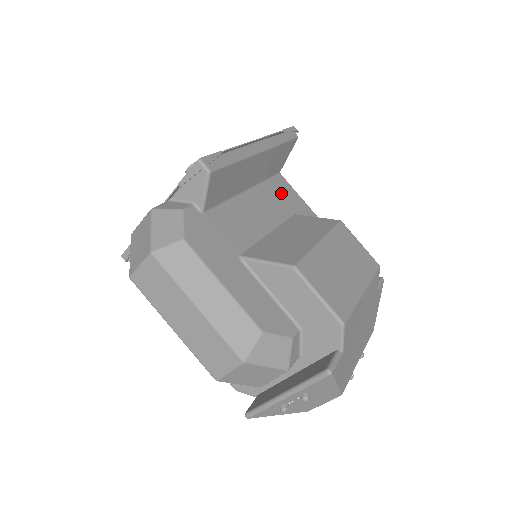
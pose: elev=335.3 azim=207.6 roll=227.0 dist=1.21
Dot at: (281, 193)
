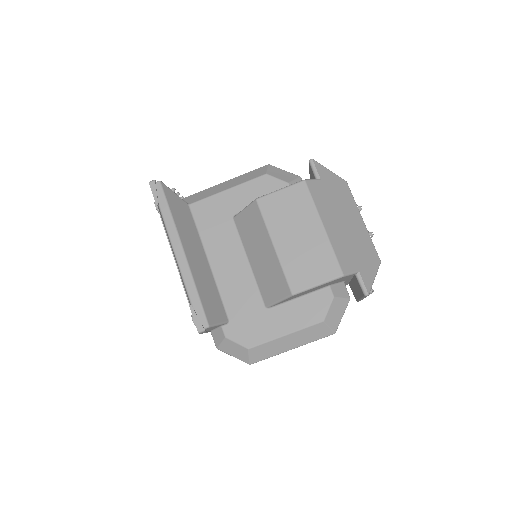
Dot at: (211, 220)
